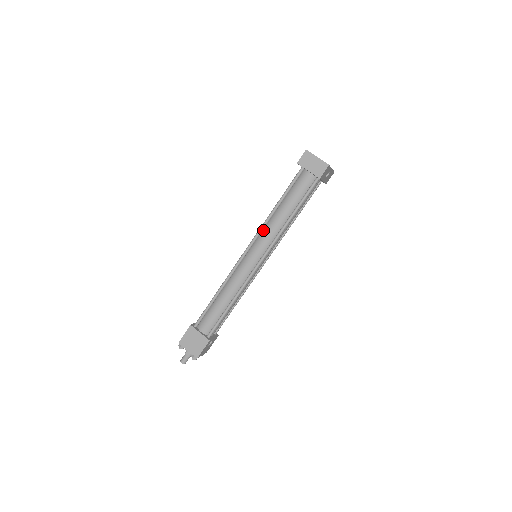
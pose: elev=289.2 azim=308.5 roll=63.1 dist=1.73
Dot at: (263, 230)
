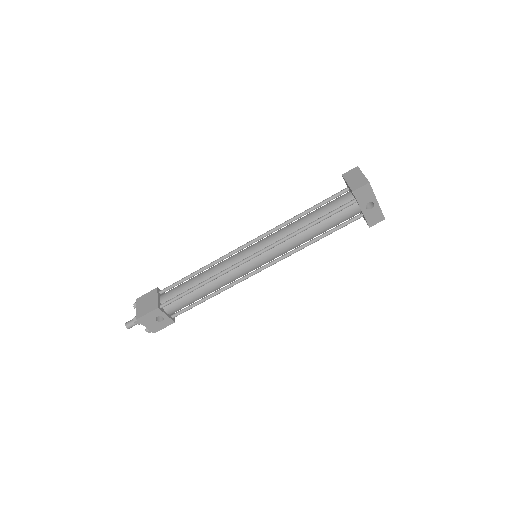
Dot at: occluded
